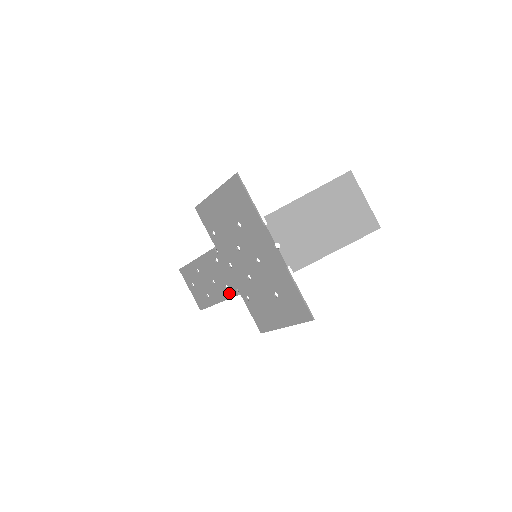
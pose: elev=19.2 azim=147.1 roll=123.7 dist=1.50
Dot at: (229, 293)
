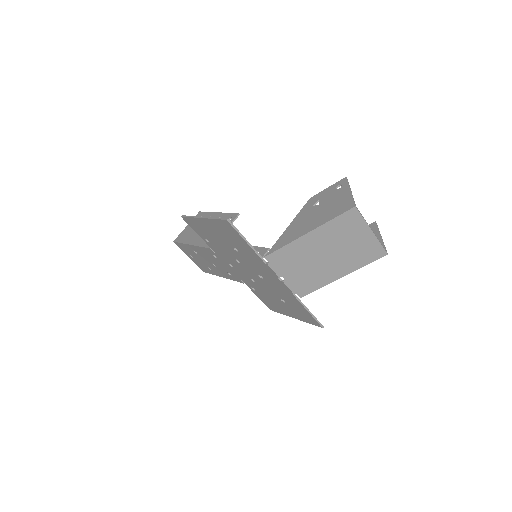
Dot at: (233, 278)
